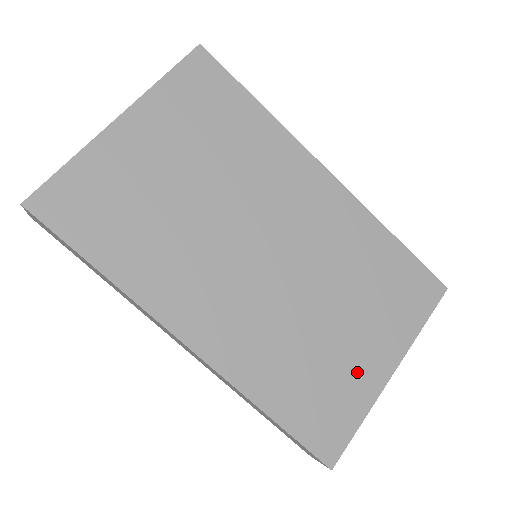
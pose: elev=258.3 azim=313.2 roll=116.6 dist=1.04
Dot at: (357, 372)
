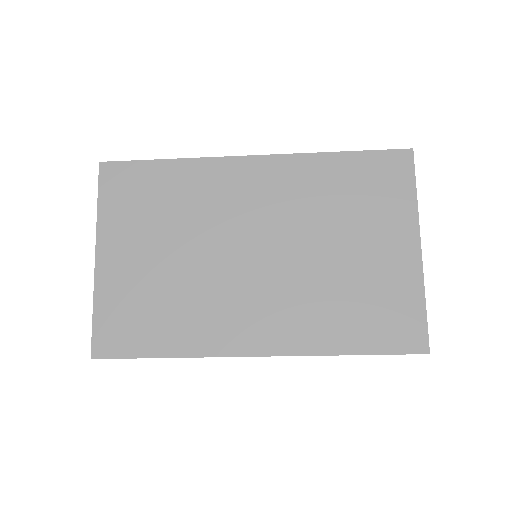
Dot at: (391, 272)
